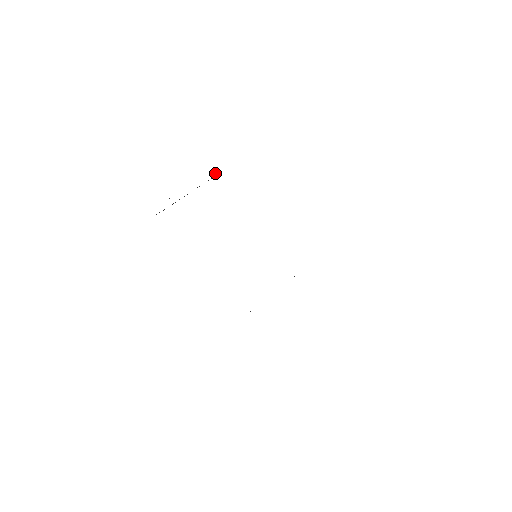
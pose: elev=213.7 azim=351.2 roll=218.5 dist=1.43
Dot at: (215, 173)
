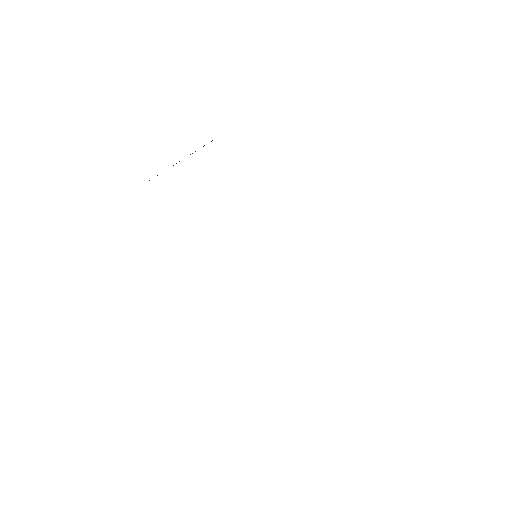
Dot at: occluded
